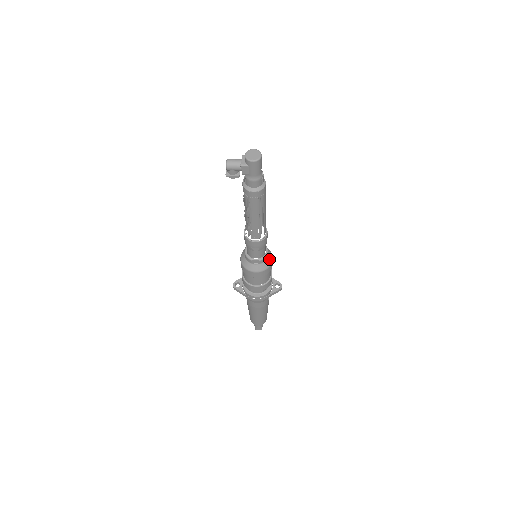
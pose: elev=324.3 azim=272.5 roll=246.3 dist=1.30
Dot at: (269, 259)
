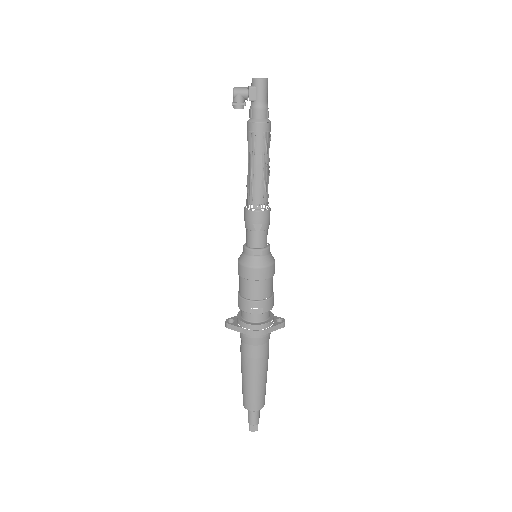
Dot at: (271, 257)
